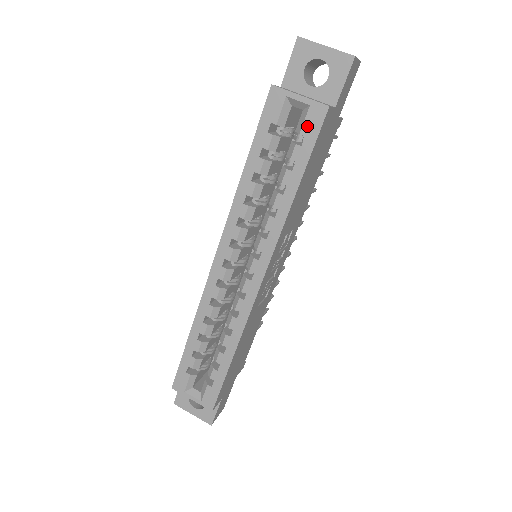
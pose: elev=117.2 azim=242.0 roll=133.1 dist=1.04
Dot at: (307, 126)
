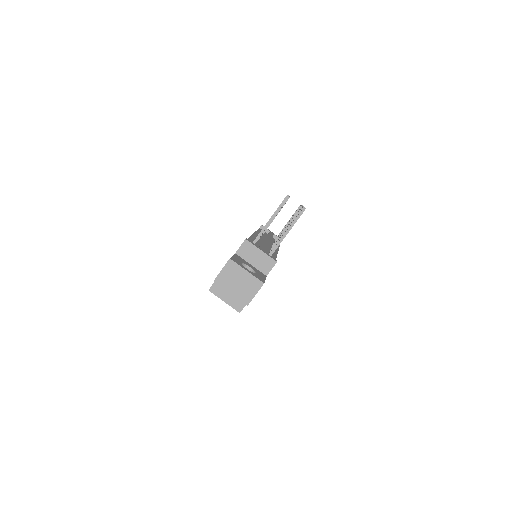
Dot at: occluded
